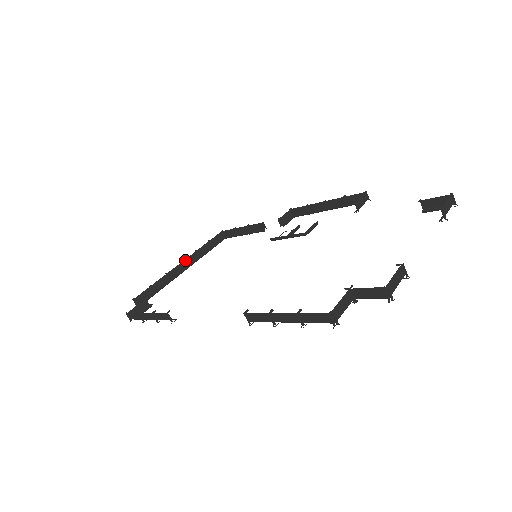
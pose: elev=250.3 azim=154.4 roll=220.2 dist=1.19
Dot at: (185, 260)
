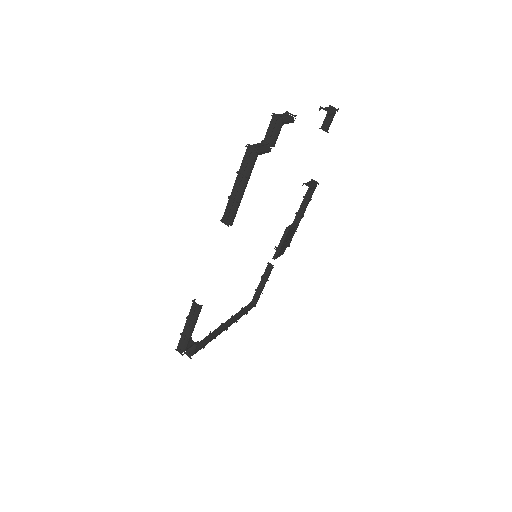
Dot at: (224, 324)
